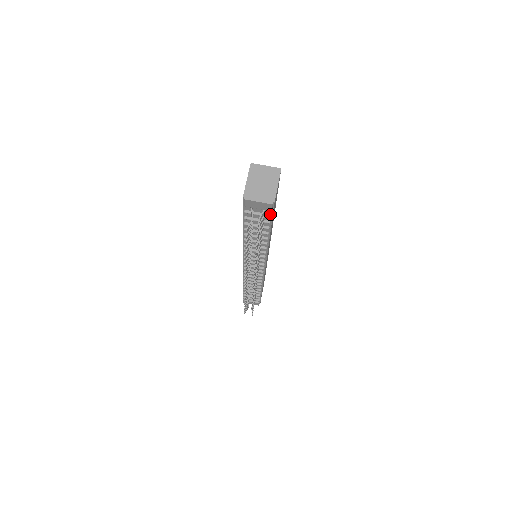
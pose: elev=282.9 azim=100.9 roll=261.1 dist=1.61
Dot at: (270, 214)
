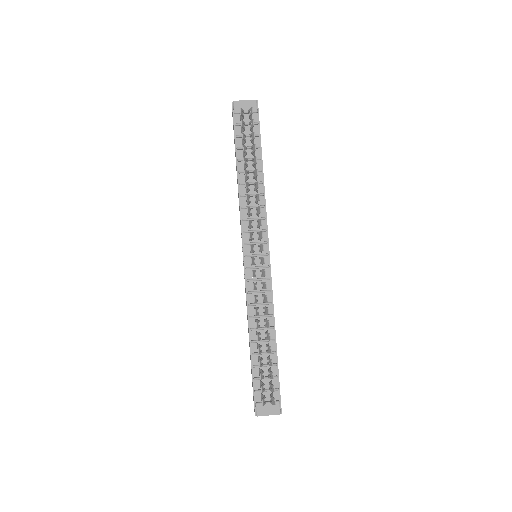
Dot at: (257, 123)
